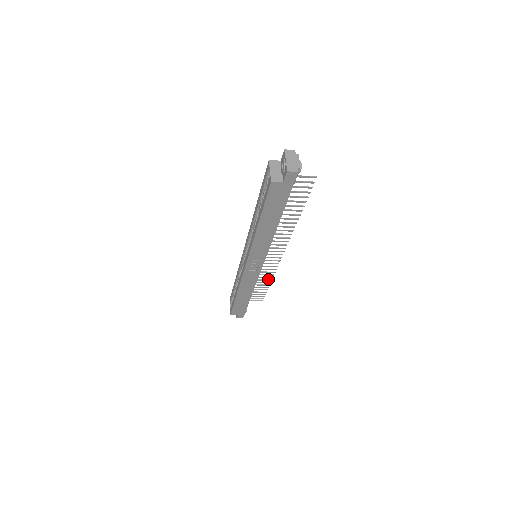
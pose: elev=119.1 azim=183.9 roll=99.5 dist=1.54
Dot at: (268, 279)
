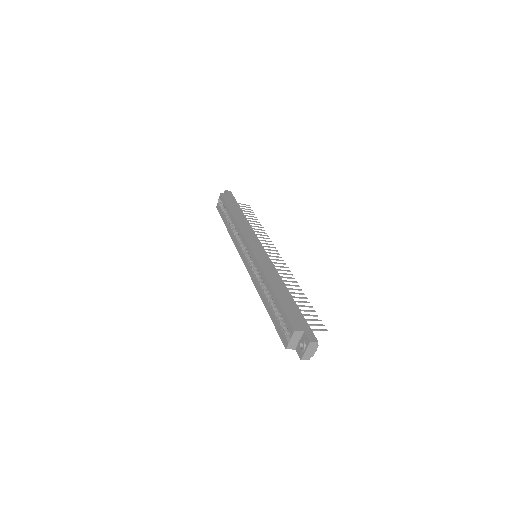
Dot at: (261, 227)
